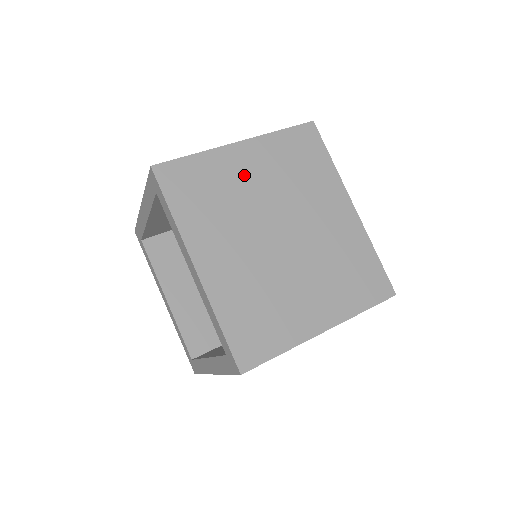
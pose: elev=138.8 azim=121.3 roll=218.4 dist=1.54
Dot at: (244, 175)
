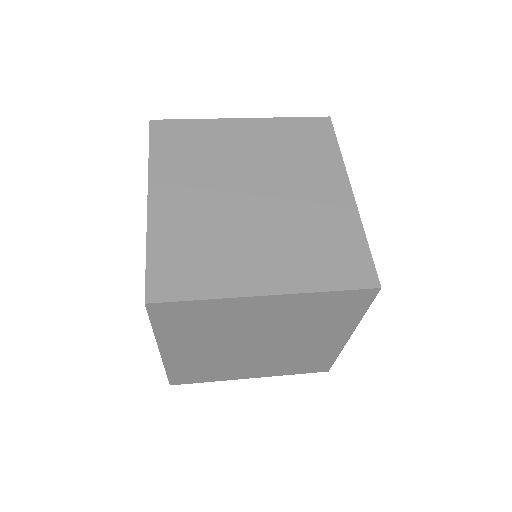
Dot at: (235, 142)
